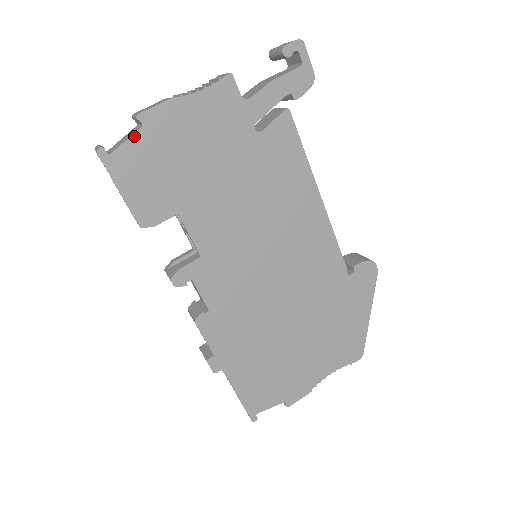
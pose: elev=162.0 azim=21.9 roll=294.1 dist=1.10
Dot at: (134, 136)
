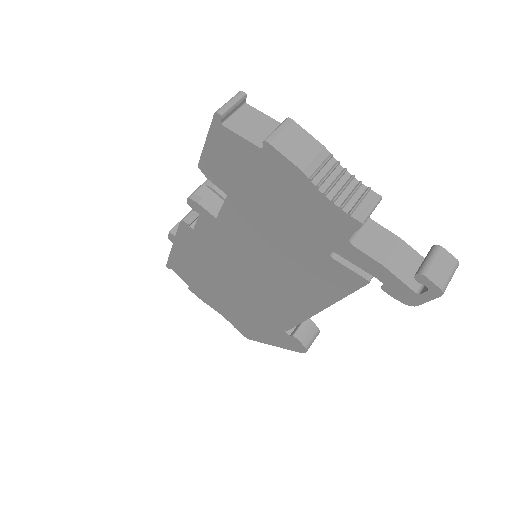
Dot at: (249, 143)
